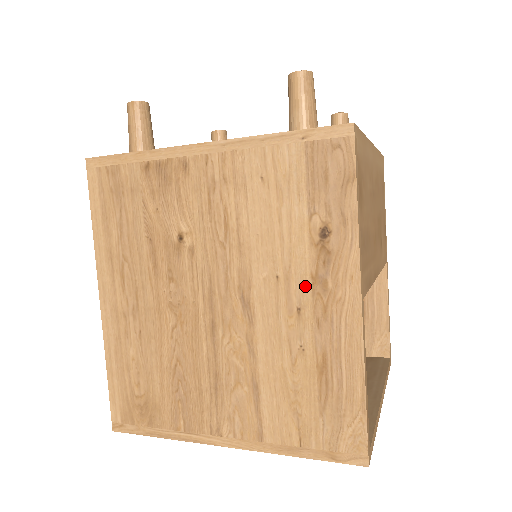
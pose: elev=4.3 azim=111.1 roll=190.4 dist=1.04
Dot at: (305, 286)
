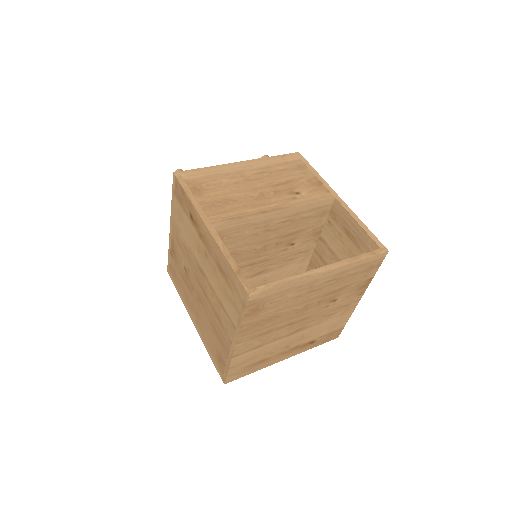
Dot at: (201, 243)
